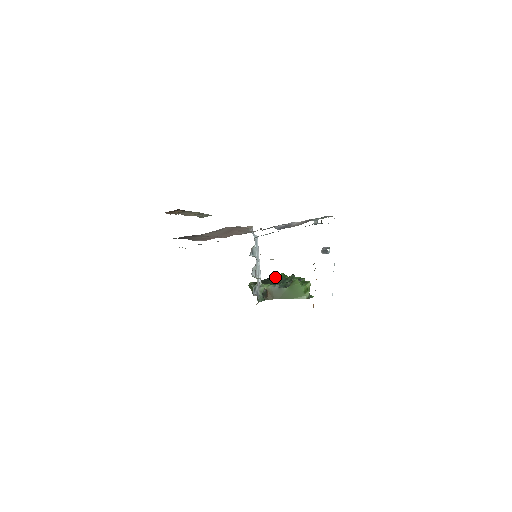
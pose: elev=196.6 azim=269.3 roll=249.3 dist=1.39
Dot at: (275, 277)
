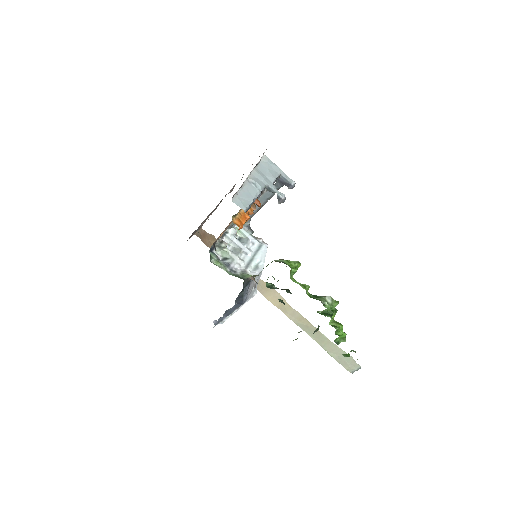
Dot at: occluded
